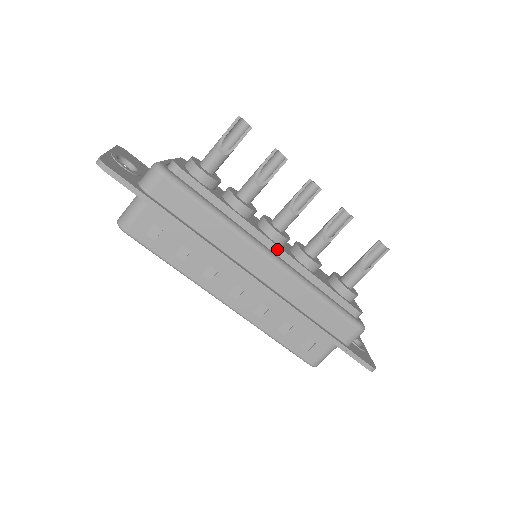
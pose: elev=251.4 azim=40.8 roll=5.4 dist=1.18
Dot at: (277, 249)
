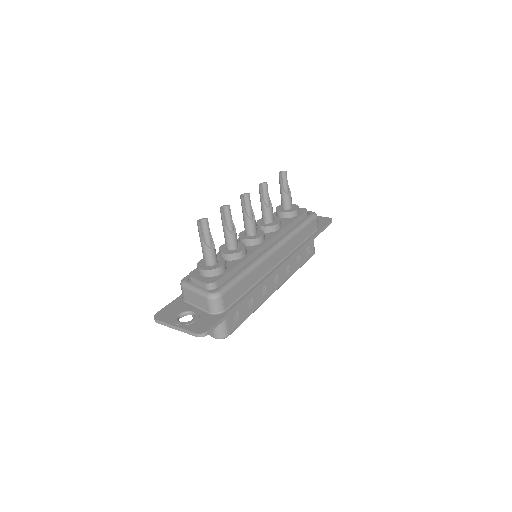
Dot at: (269, 242)
